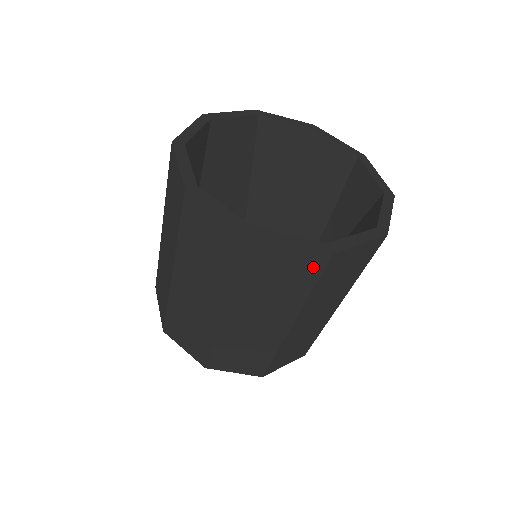
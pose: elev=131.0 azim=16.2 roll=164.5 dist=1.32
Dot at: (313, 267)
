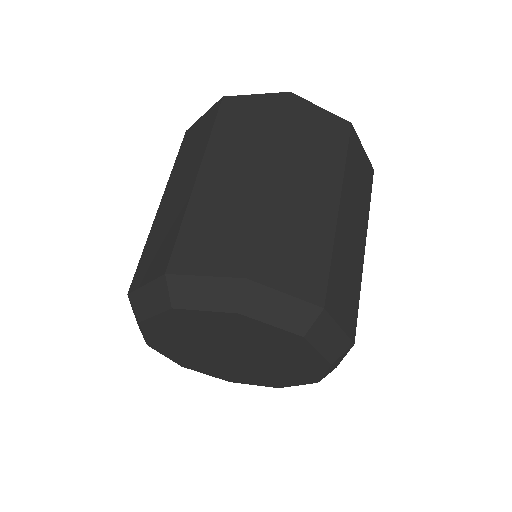
Dot at: (369, 177)
